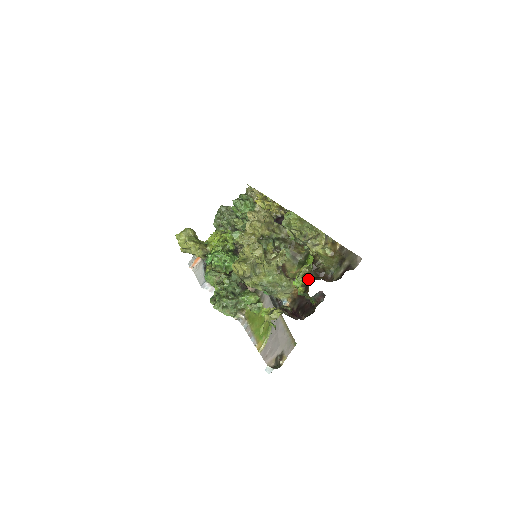
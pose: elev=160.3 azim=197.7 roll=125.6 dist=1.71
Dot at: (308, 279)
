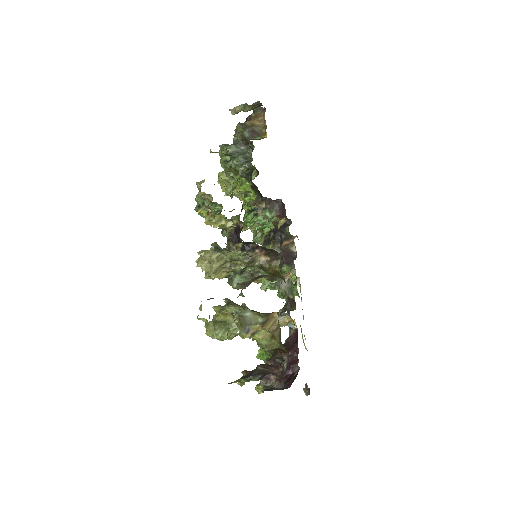
Dot at: (265, 361)
